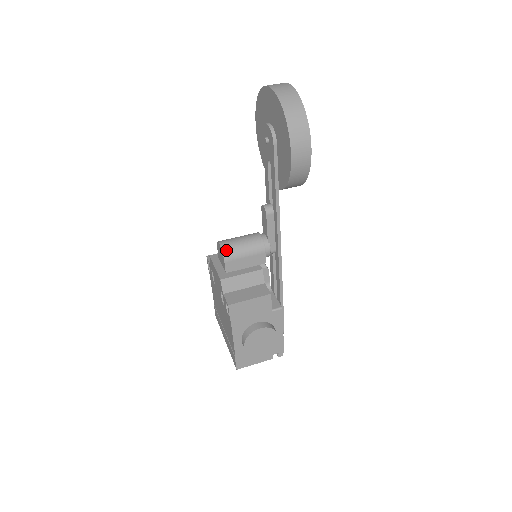
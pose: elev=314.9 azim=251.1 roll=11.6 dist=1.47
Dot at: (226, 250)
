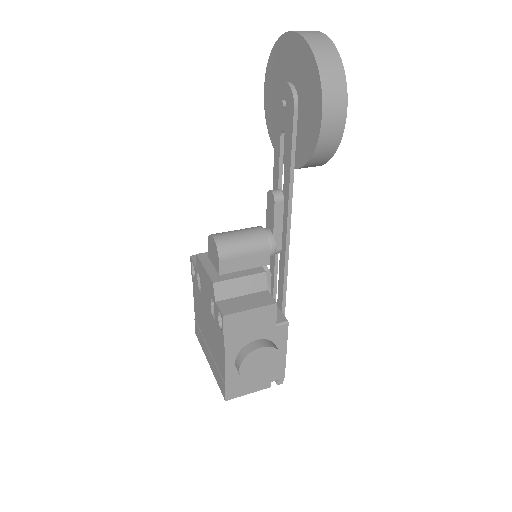
Dot at: (221, 245)
